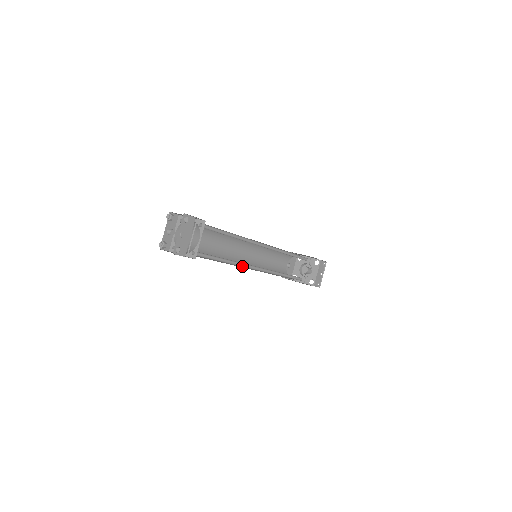
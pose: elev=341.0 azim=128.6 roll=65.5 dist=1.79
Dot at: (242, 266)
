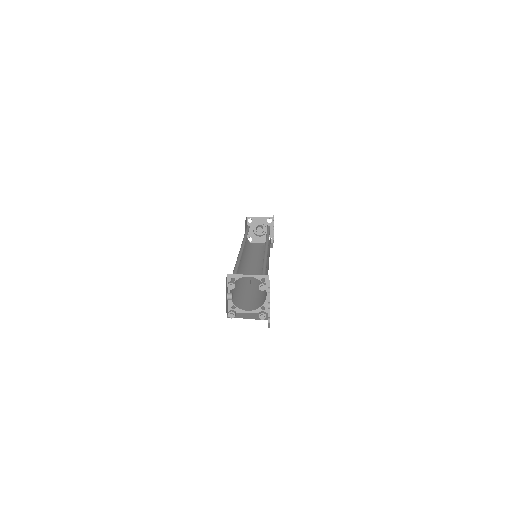
Dot at: occluded
